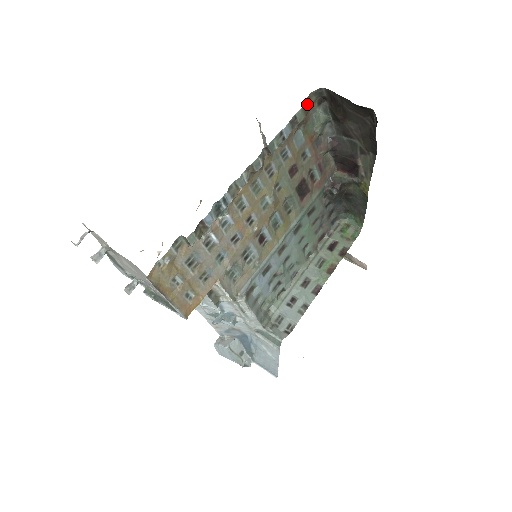
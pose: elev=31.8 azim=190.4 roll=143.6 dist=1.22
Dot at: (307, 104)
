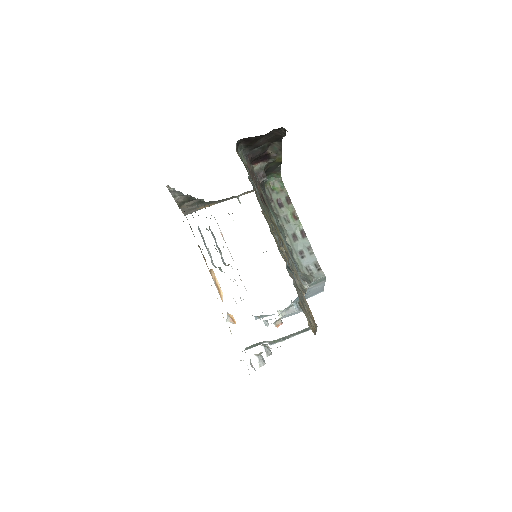
Dot at: occluded
